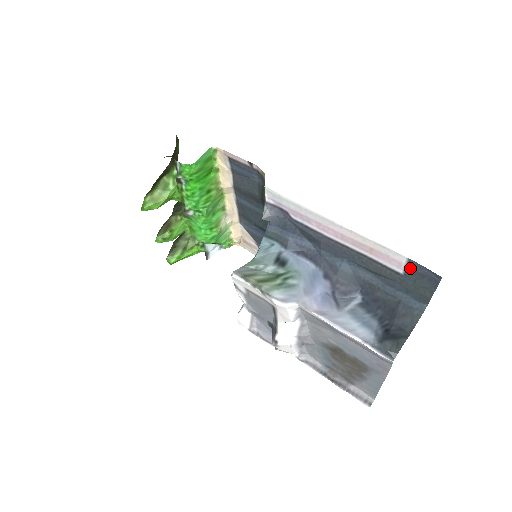
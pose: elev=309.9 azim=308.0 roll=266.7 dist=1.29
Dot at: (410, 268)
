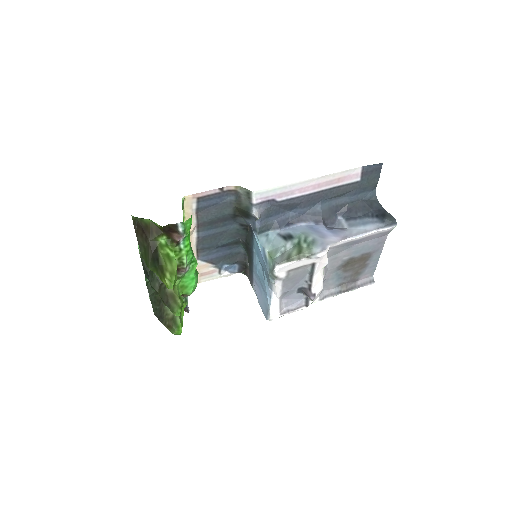
Dot at: (364, 172)
